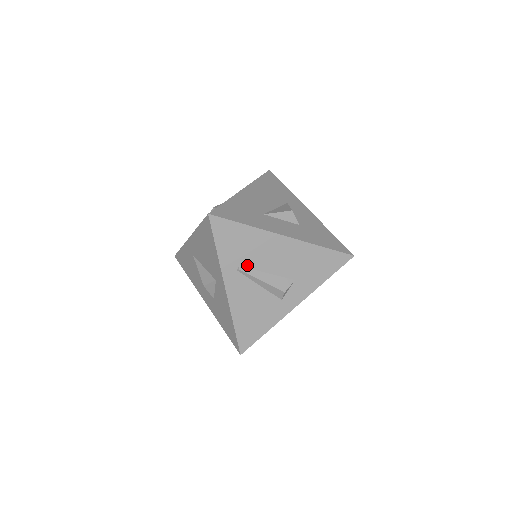
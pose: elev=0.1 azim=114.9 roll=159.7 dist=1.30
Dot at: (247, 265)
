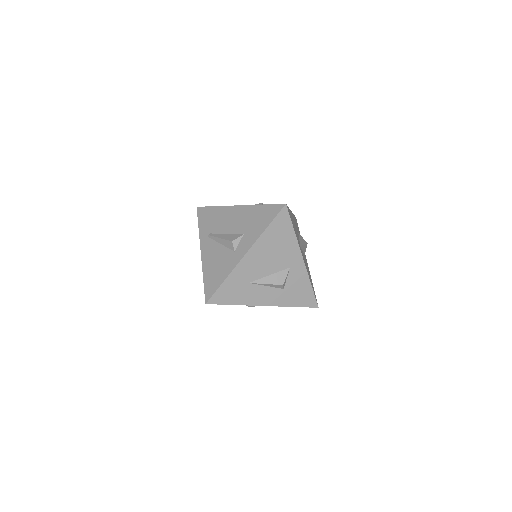
Dot at: (214, 232)
